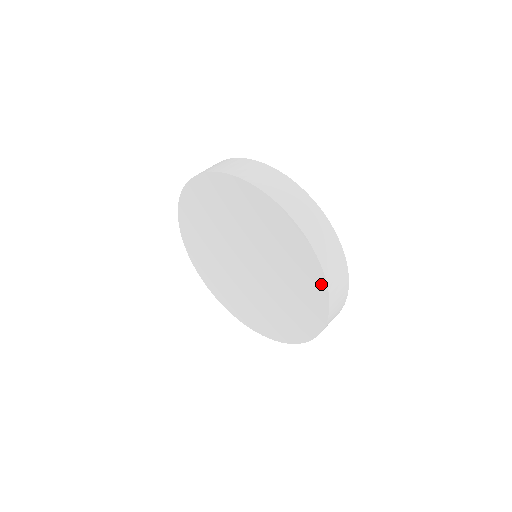
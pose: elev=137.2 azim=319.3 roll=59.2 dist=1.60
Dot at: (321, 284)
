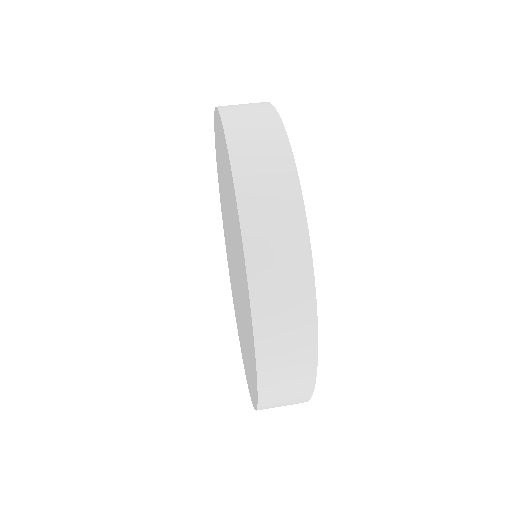
Dot at: (250, 312)
